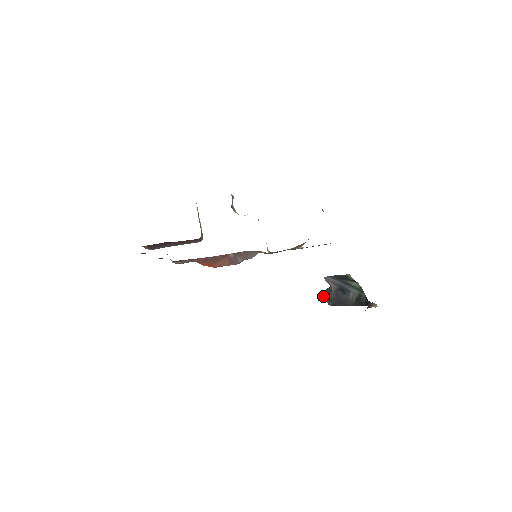
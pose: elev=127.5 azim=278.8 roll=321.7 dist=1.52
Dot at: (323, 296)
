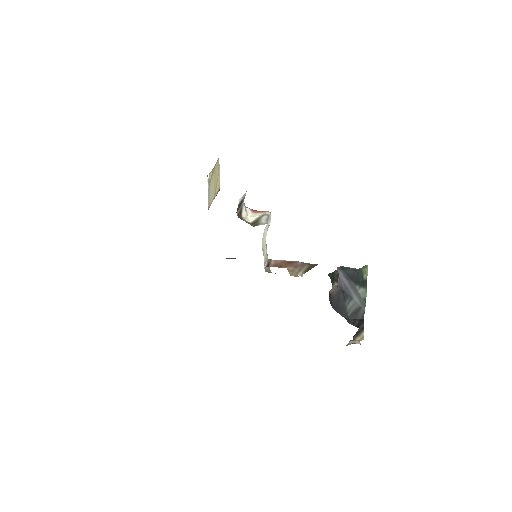
Dot at: (333, 275)
